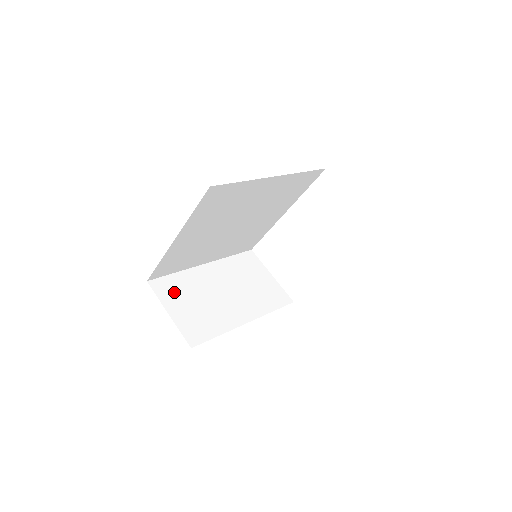
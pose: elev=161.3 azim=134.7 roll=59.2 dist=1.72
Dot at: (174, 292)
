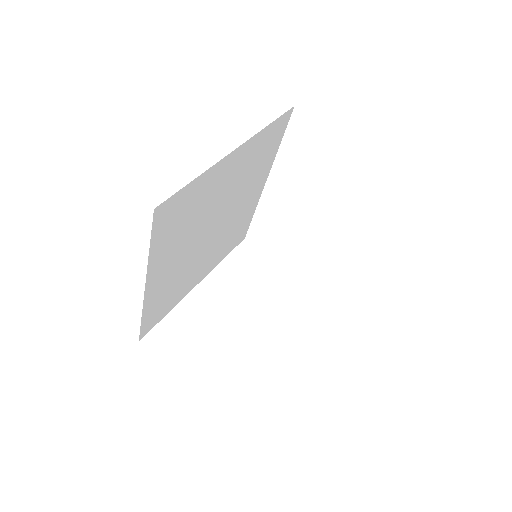
Dot at: (177, 339)
